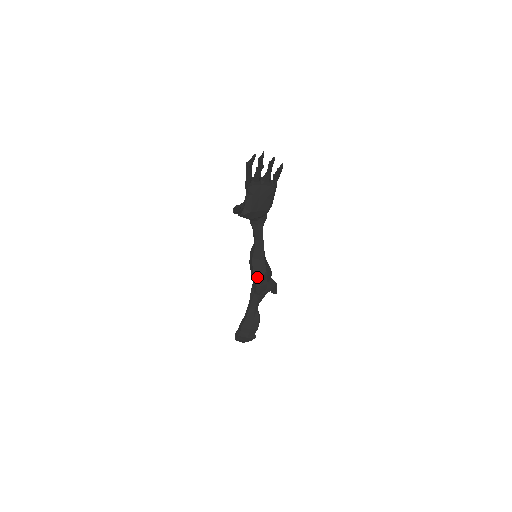
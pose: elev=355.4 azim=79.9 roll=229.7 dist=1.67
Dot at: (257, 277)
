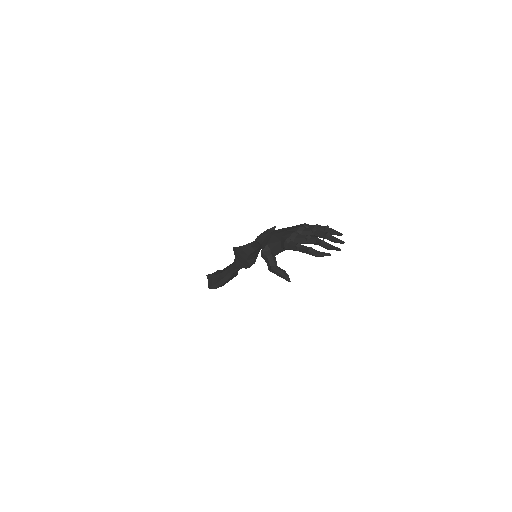
Dot at: (251, 264)
